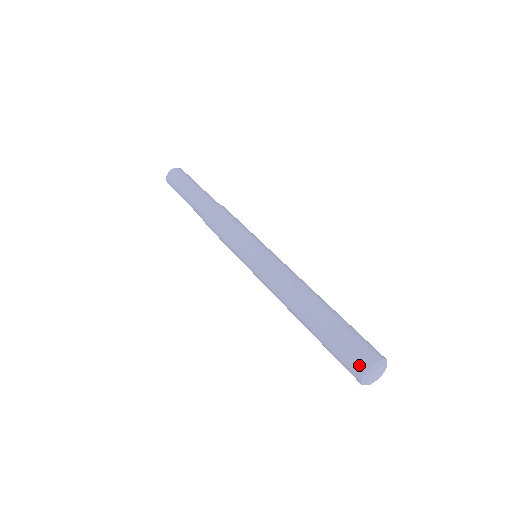
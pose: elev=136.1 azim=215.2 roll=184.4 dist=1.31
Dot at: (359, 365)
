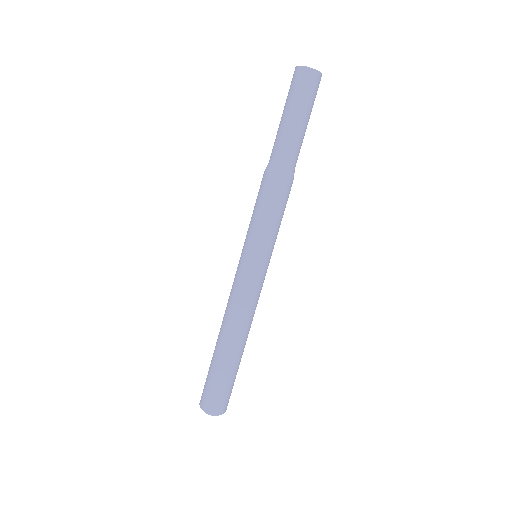
Dot at: (202, 401)
